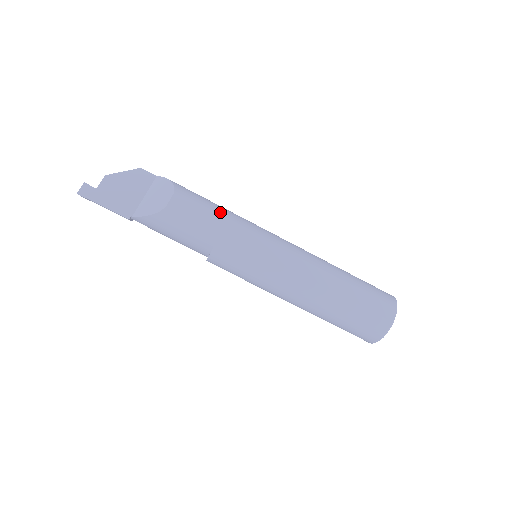
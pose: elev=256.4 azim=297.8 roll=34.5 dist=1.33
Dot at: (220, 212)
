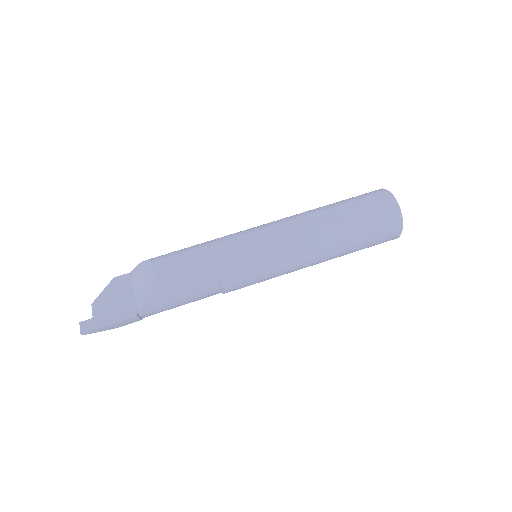
Dot at: (198, 246)
